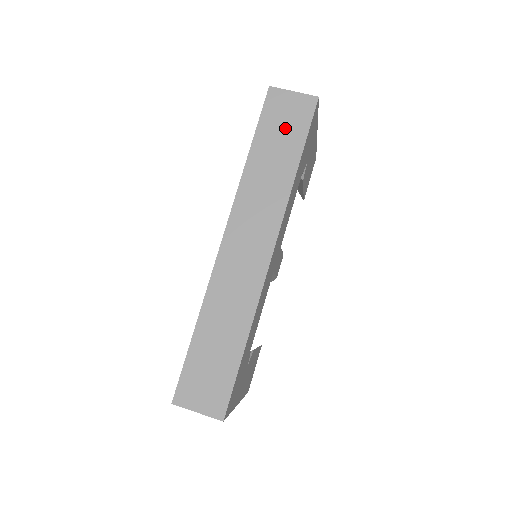
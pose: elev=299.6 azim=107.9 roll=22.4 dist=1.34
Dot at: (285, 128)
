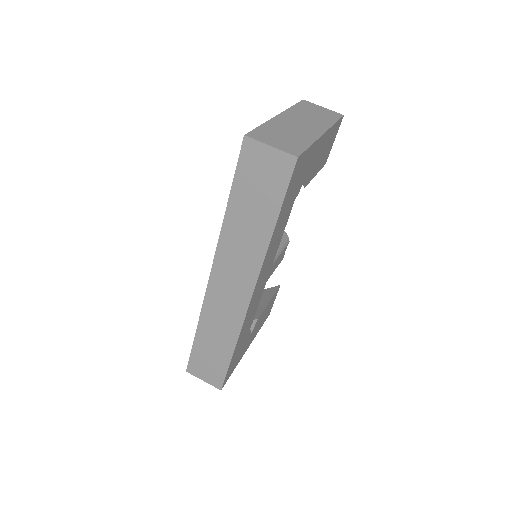
Dot at: (261, 187)
